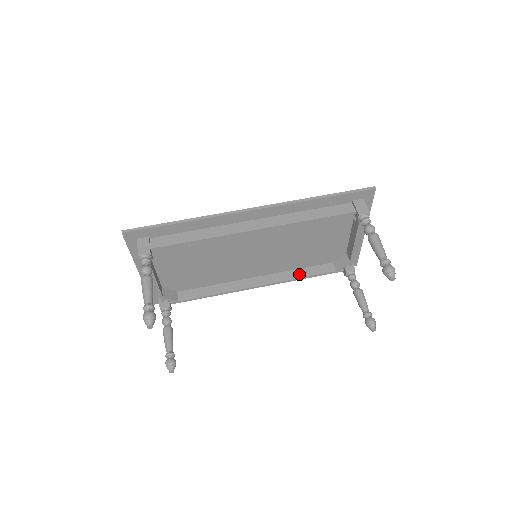
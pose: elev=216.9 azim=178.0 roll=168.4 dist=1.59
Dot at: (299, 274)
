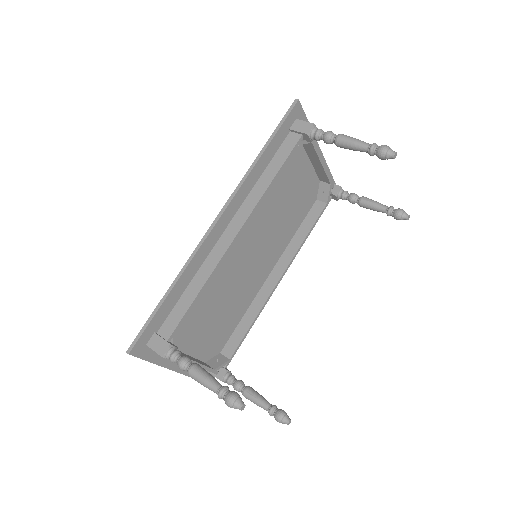
Dot at: (301, 236)
